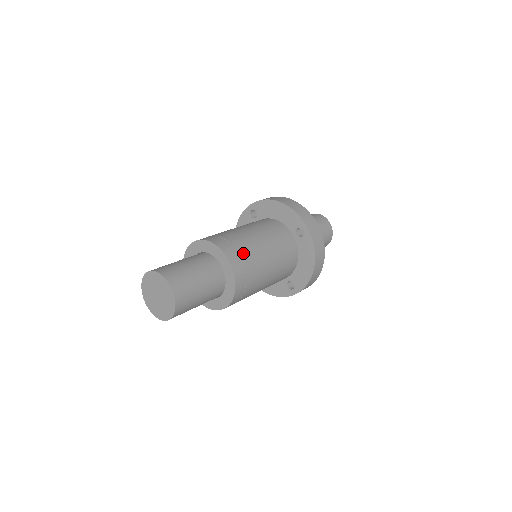
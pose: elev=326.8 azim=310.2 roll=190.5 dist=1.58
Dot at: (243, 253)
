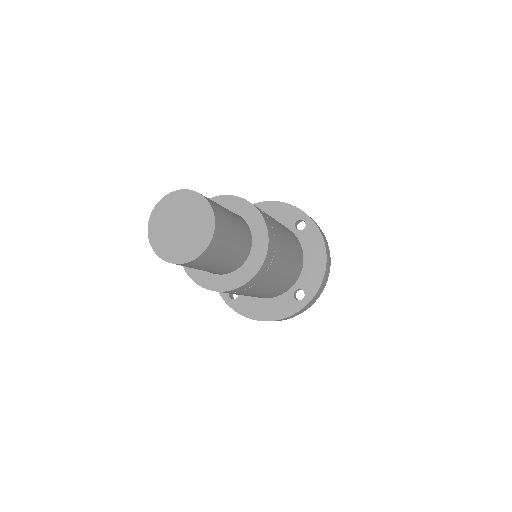
Dot at: occluded
